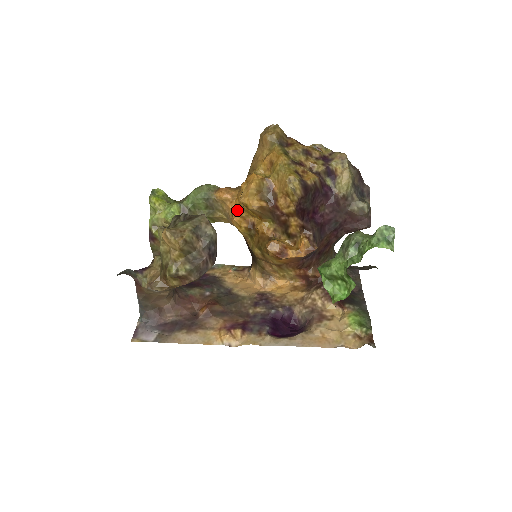
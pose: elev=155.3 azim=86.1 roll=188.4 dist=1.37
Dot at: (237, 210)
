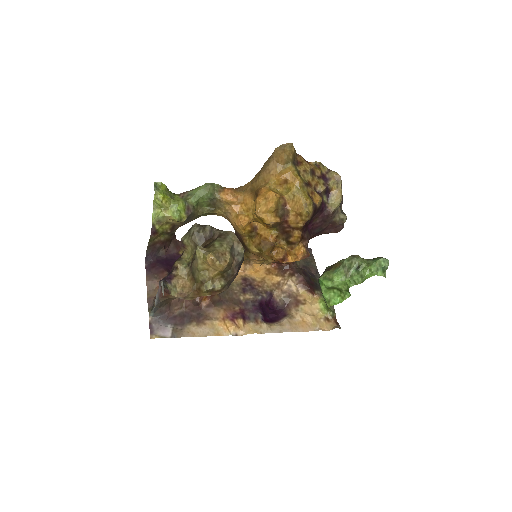
Dot at: (244, 215)
